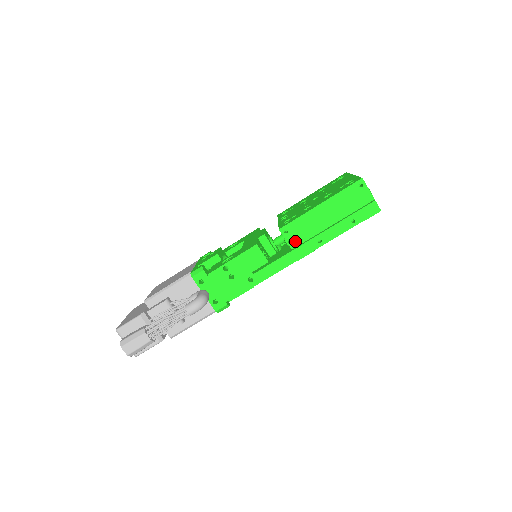
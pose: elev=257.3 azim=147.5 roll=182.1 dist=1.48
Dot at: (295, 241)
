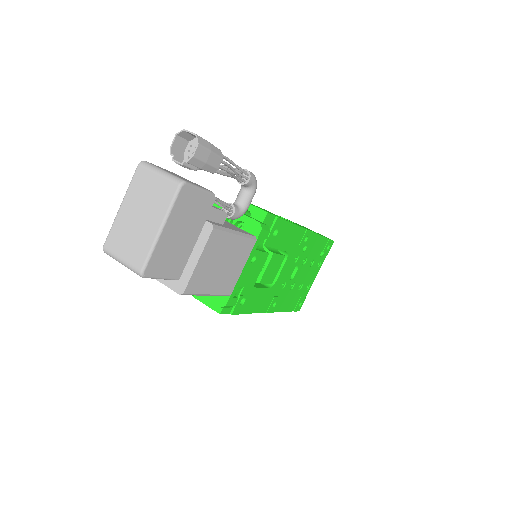
Dot at: occluded
